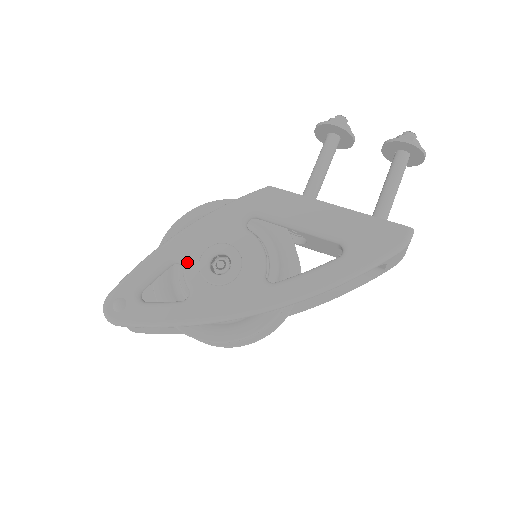
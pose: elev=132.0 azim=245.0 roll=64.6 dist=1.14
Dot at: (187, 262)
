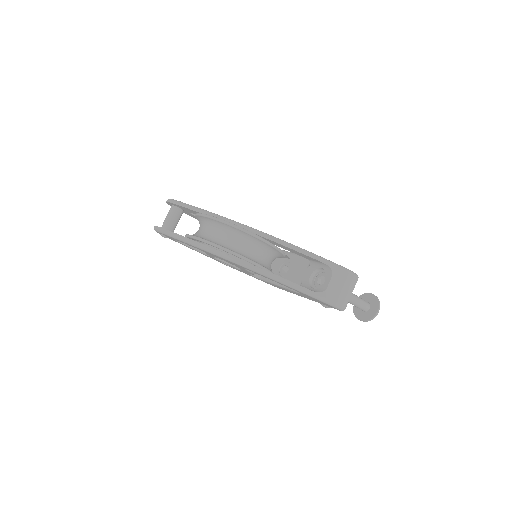
Dot at: occluded
